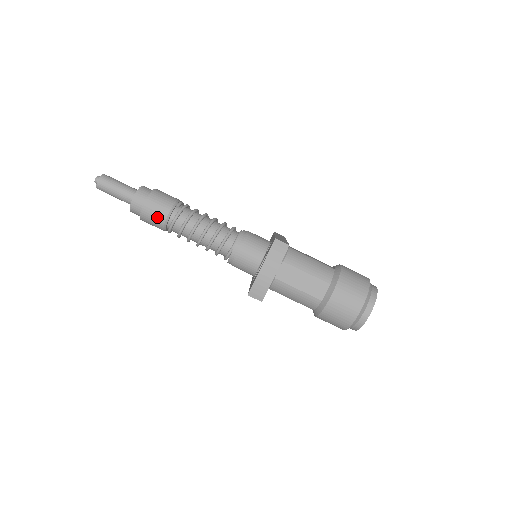
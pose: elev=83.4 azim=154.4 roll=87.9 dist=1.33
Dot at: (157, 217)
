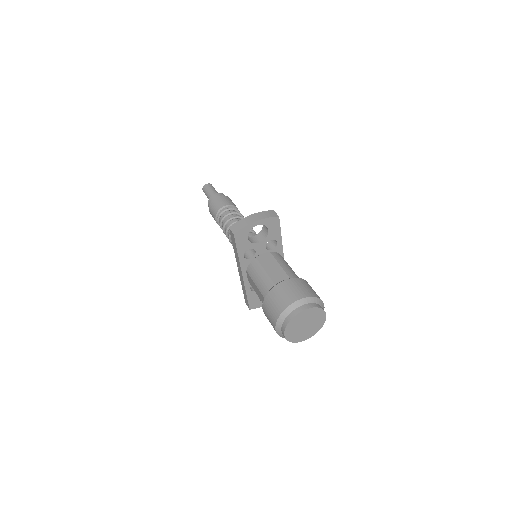
Dot at: (219, 204)
